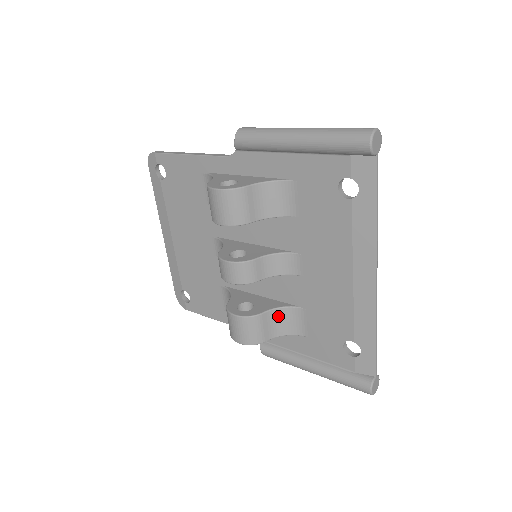
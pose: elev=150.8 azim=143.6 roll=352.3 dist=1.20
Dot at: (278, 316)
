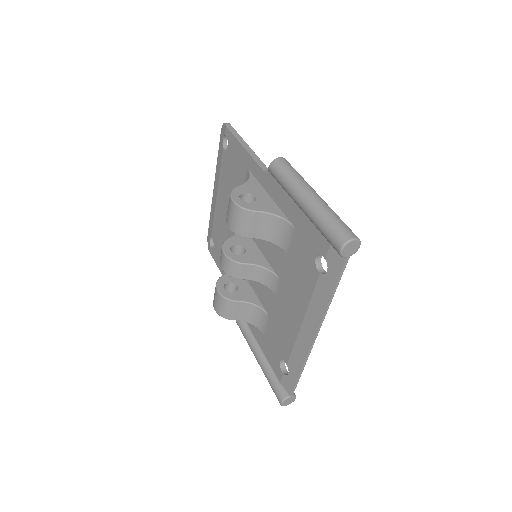
Dot at: (250, 309)
